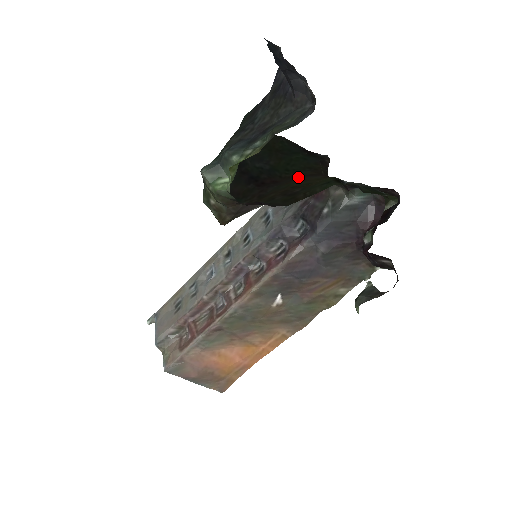
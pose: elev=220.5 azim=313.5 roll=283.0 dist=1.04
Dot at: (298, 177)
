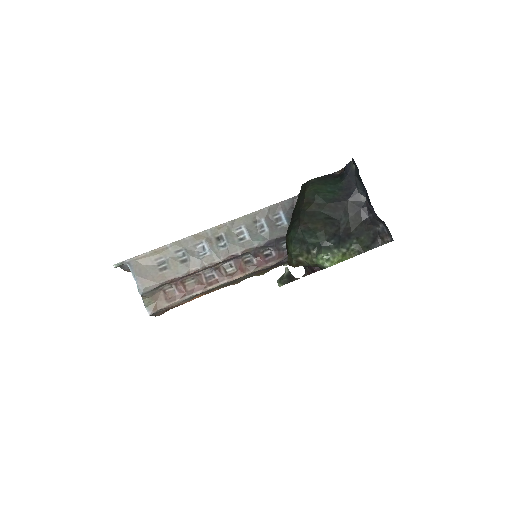
Dot at: occluded
